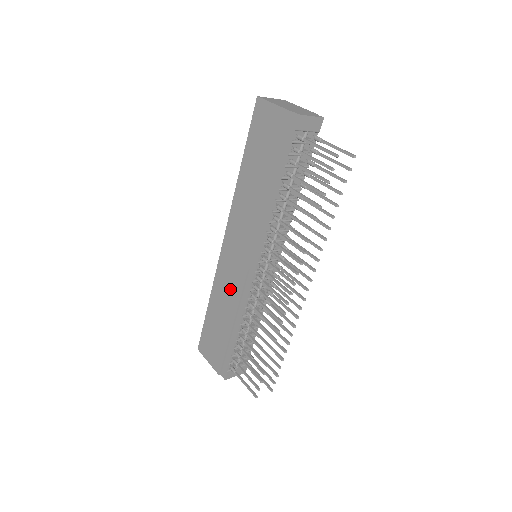
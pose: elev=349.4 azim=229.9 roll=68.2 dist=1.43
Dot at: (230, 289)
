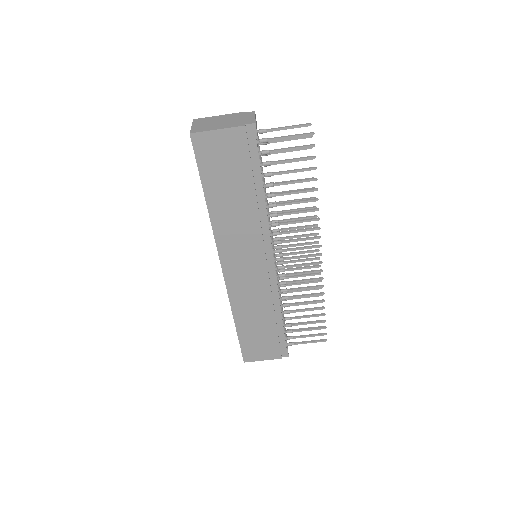
Dot at: (255, 297)
